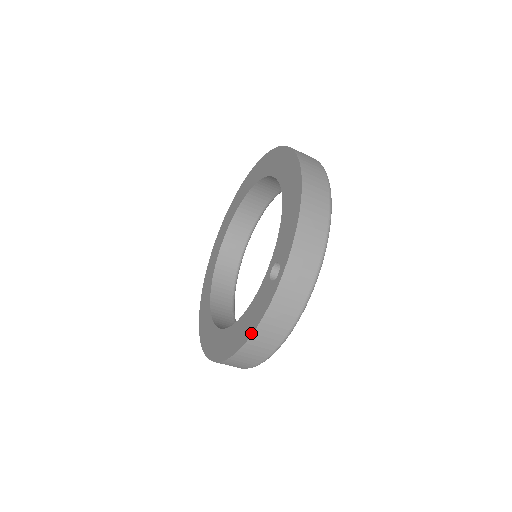
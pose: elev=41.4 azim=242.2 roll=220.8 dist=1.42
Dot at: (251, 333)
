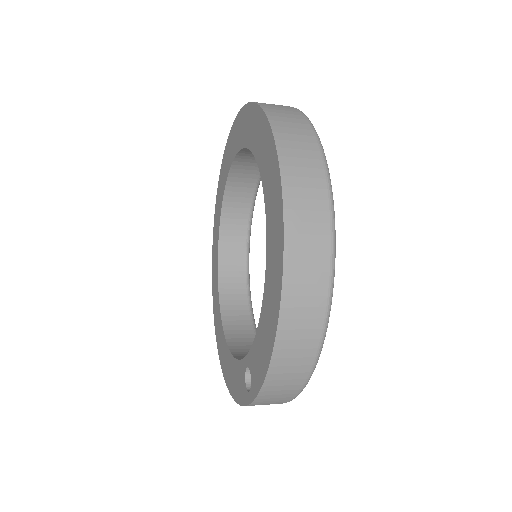
Dot at: (232, 395)
